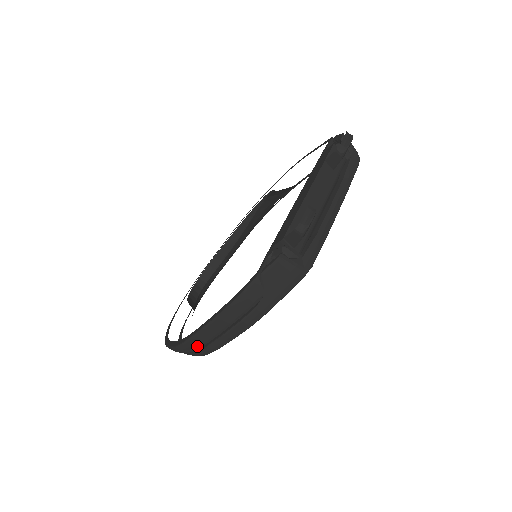
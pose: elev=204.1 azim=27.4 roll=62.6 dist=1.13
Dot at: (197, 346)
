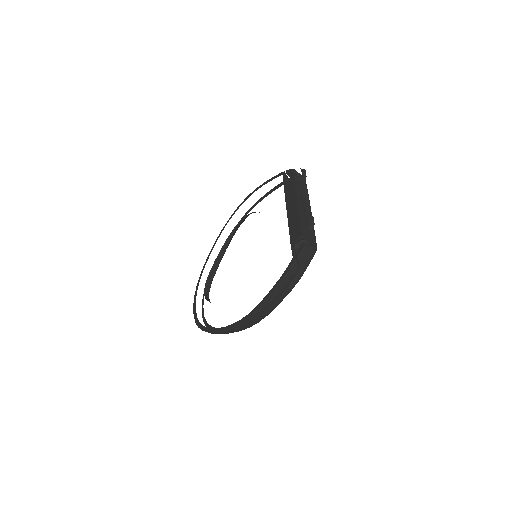
Dot at: (256, 317)
